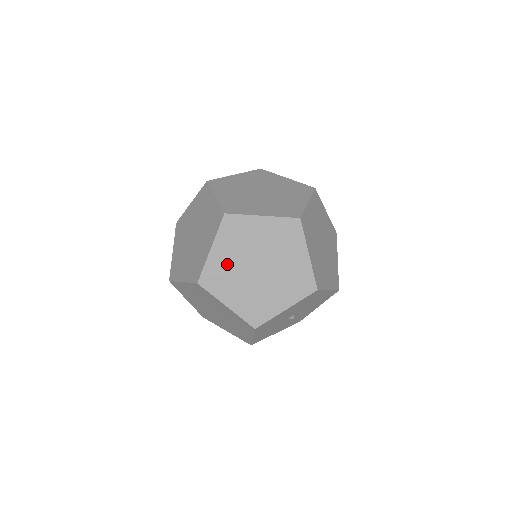
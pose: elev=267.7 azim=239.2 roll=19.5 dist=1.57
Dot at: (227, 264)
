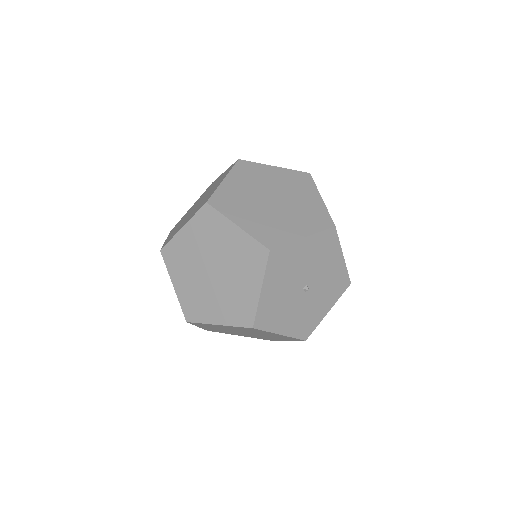
Dot at: (192, 289)
